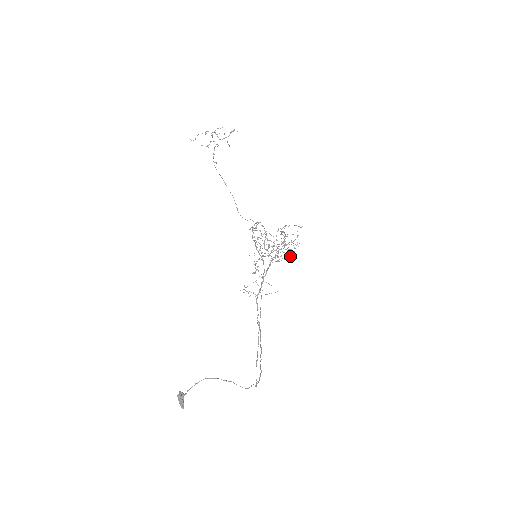
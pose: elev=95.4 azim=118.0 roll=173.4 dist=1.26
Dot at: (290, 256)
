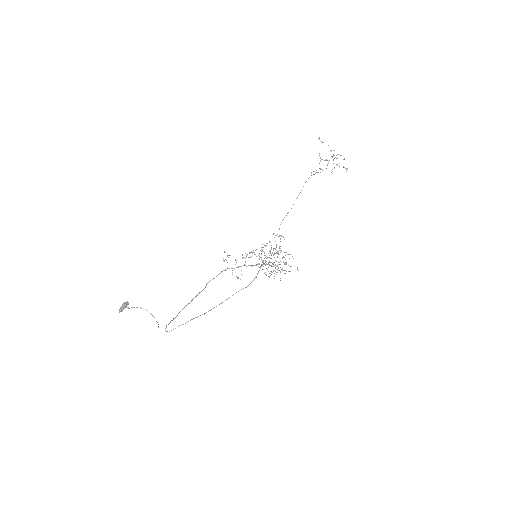
Dot at: occluded
